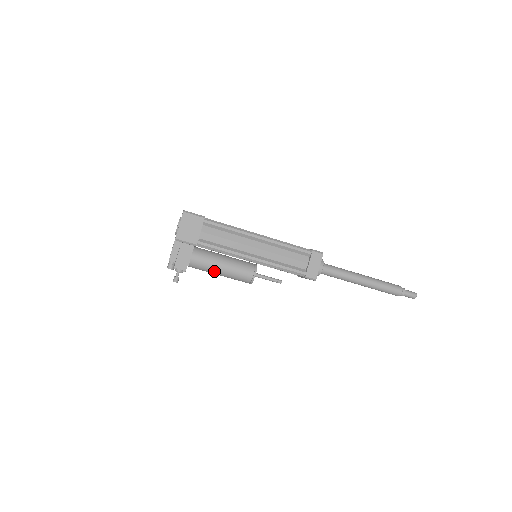
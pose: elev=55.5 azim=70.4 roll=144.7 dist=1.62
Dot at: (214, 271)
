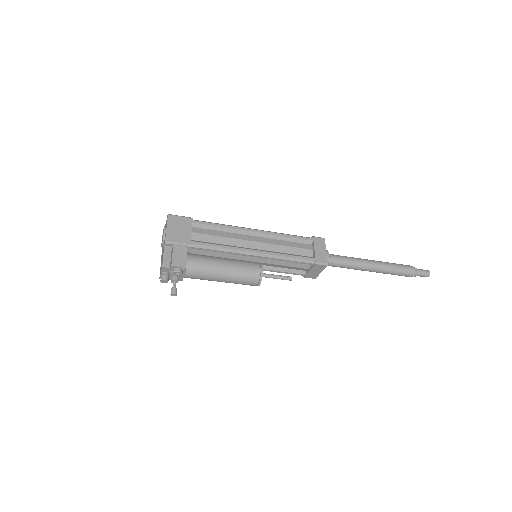
Dot at: (216, 273)
